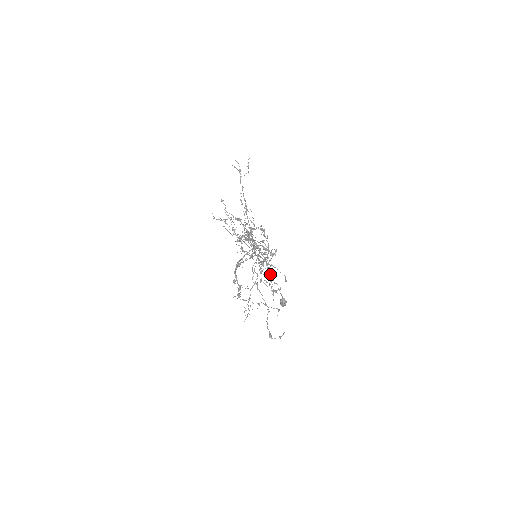
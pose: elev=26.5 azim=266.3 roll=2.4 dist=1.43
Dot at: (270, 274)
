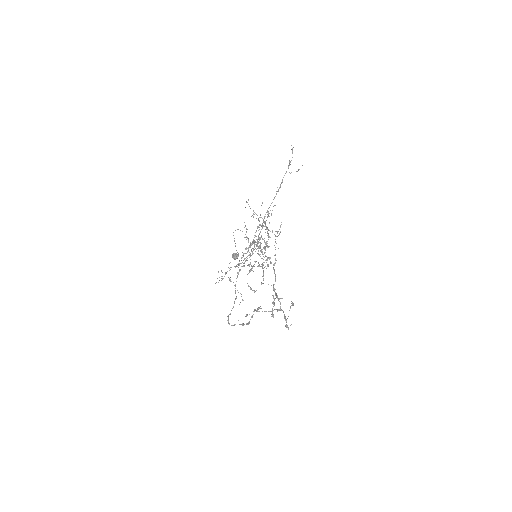
Dot at: (249, 255)
